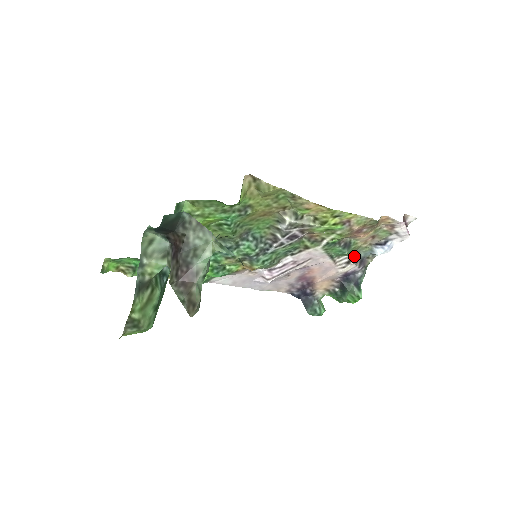
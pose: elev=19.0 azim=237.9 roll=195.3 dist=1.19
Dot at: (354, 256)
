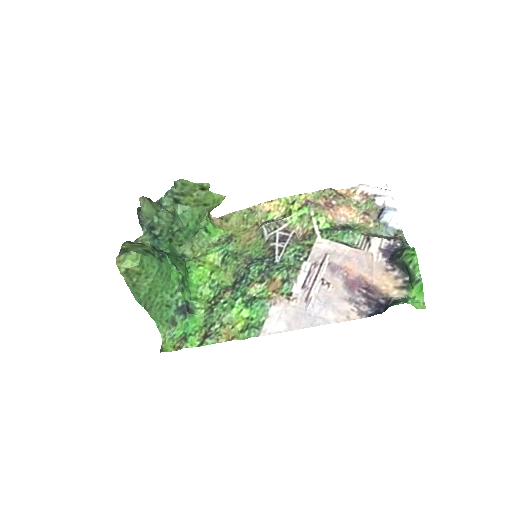
Dot at: (370, 235)
